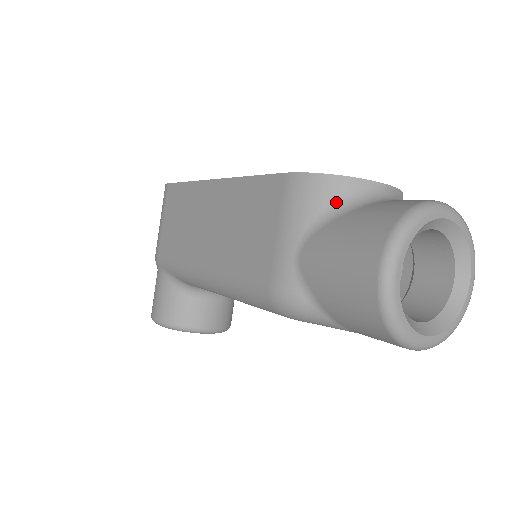
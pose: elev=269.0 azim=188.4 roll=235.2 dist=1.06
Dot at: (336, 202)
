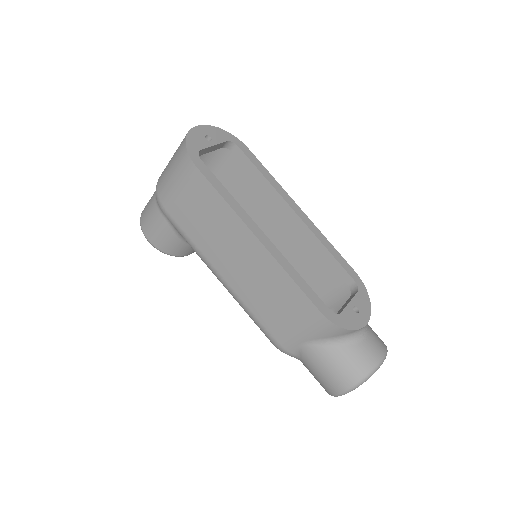
Dot at: (338, 337)
